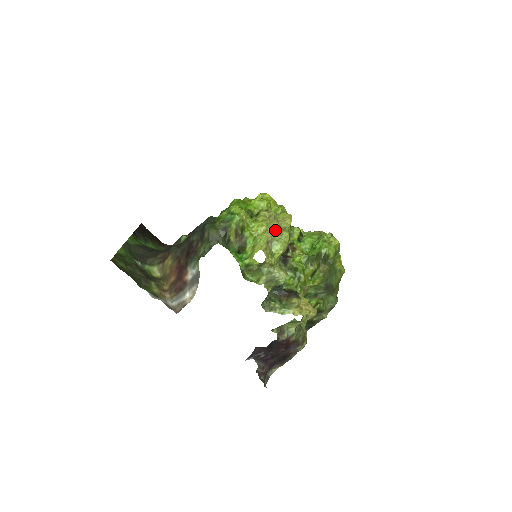
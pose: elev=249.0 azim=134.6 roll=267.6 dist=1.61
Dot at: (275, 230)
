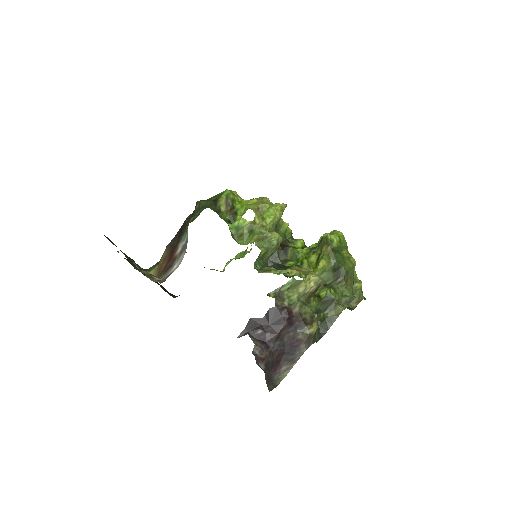
Dot at: (266, 203)
